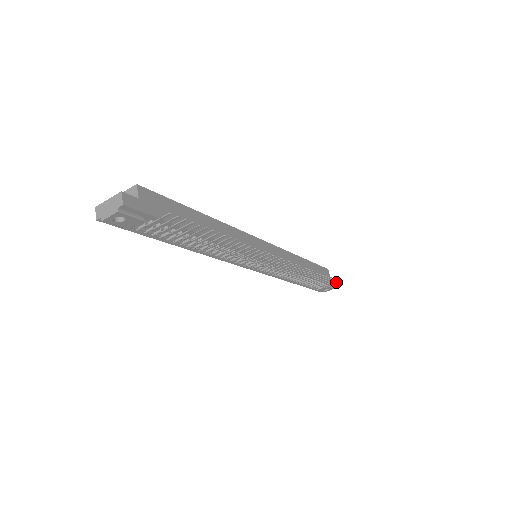
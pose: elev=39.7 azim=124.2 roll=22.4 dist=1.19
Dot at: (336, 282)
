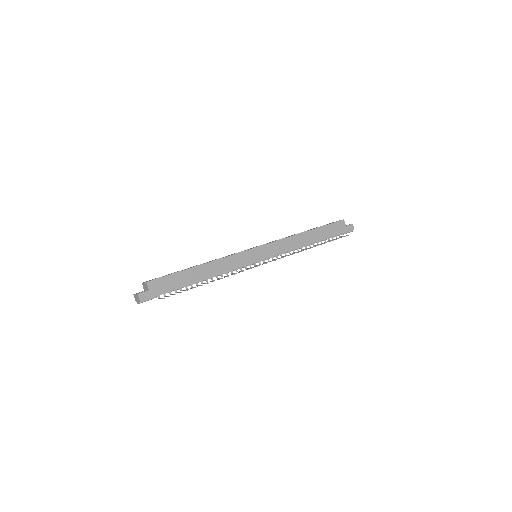
Dot at: occluded
